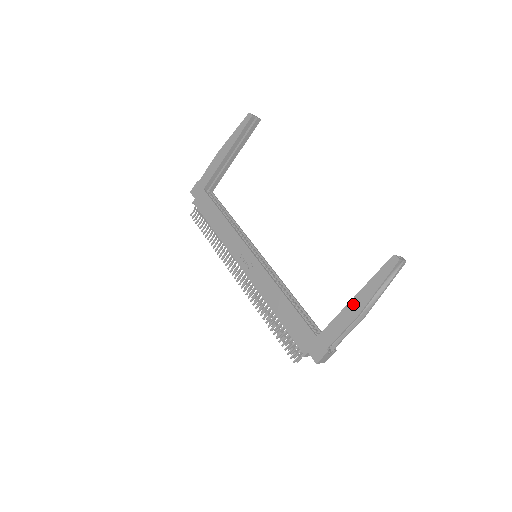
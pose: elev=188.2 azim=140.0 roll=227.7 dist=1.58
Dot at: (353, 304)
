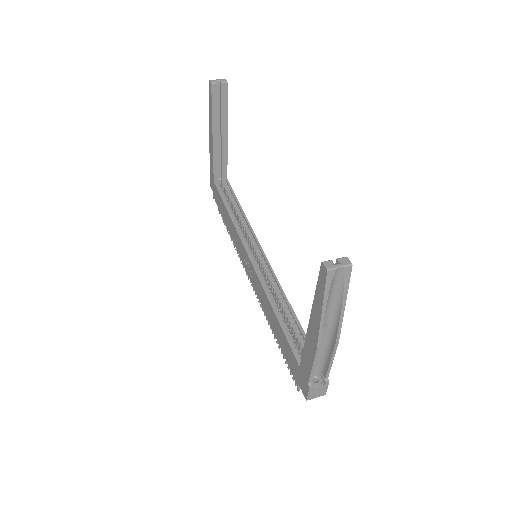
Dot at: (310, 330)
